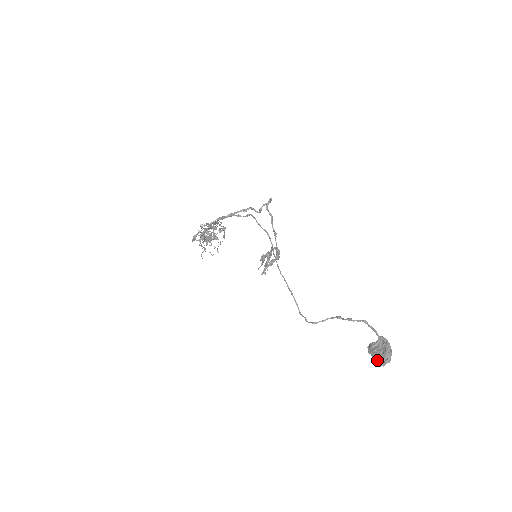
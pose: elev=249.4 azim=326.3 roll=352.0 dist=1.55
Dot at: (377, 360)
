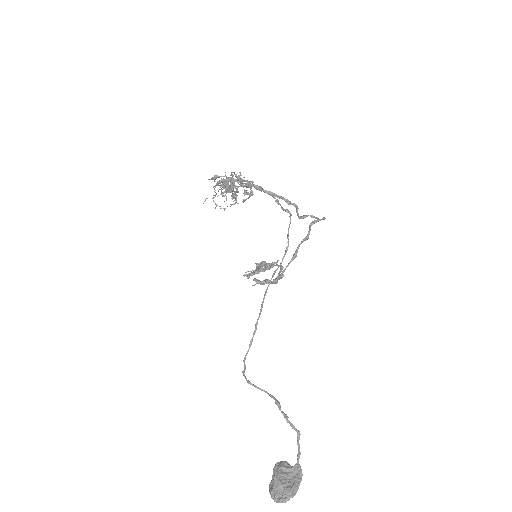
Dot at: (274, 488)
